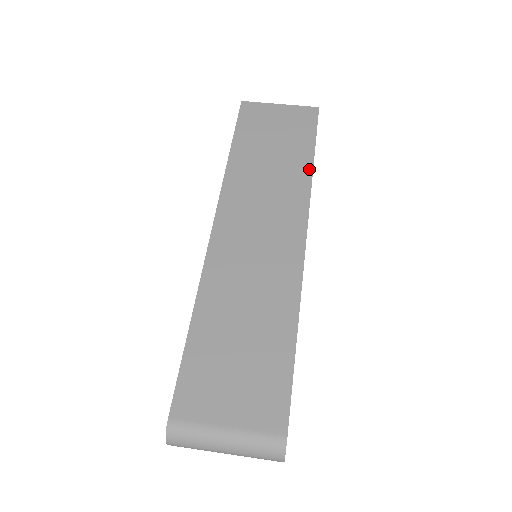
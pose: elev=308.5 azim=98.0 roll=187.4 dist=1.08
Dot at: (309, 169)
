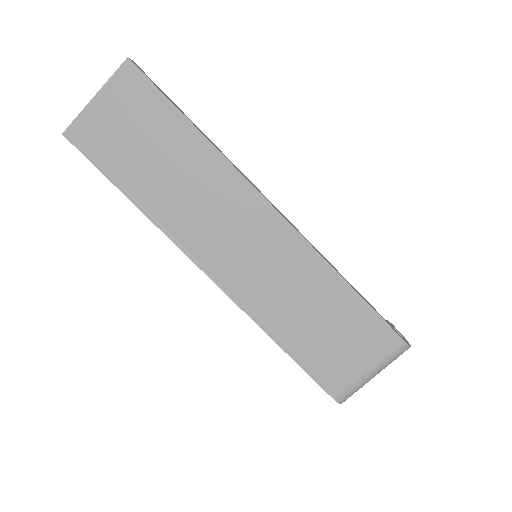
Dot at: (204, 142)
